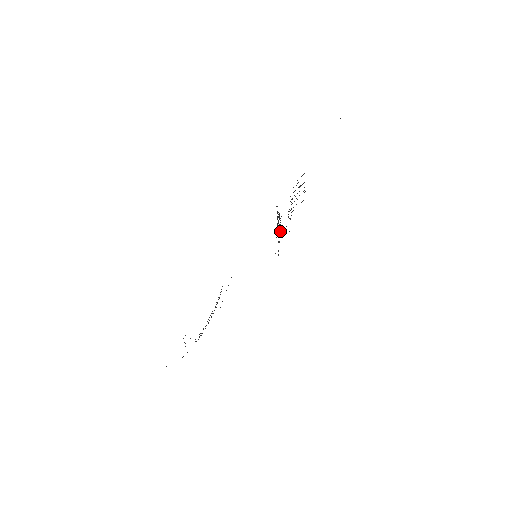
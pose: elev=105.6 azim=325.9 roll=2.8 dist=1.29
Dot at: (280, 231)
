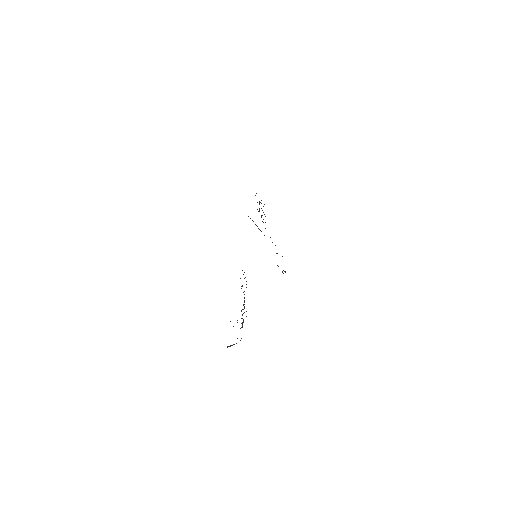
Dot at: occluded
